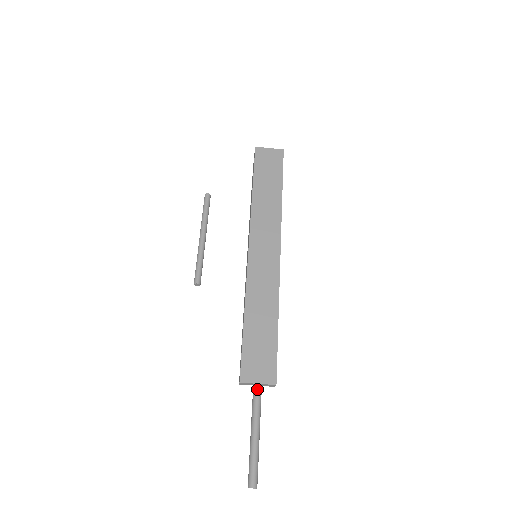
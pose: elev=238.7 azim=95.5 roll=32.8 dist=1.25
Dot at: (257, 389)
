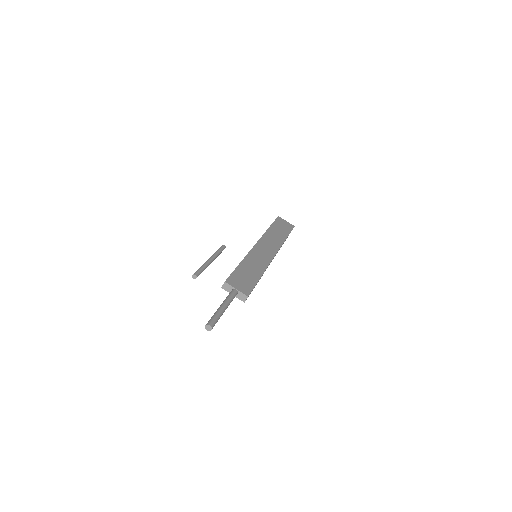
Dot at: (235, 291)
